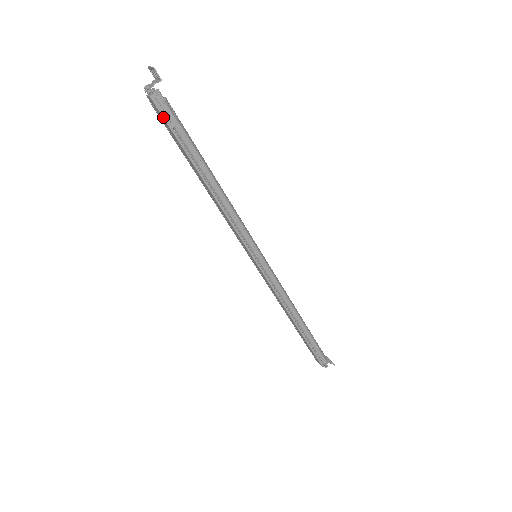
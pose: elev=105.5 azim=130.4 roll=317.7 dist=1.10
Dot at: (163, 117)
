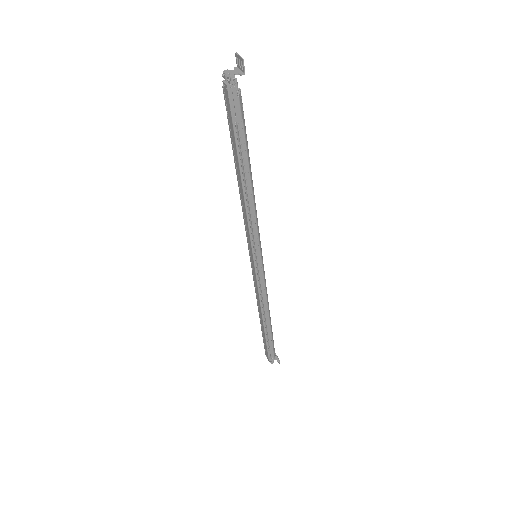
Dot at: (231, 109)
